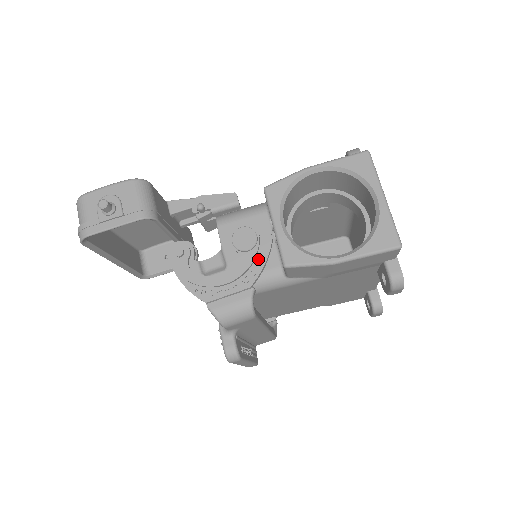
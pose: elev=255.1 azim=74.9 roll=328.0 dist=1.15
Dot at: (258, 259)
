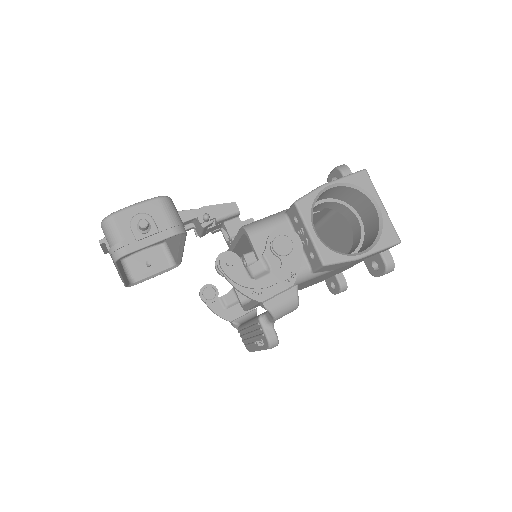
Dot at: (295, 261)
